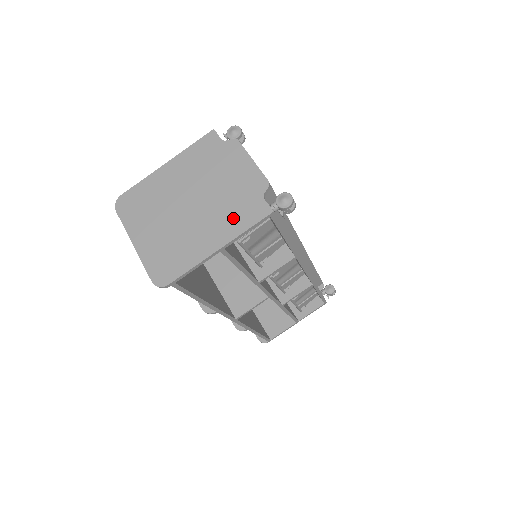
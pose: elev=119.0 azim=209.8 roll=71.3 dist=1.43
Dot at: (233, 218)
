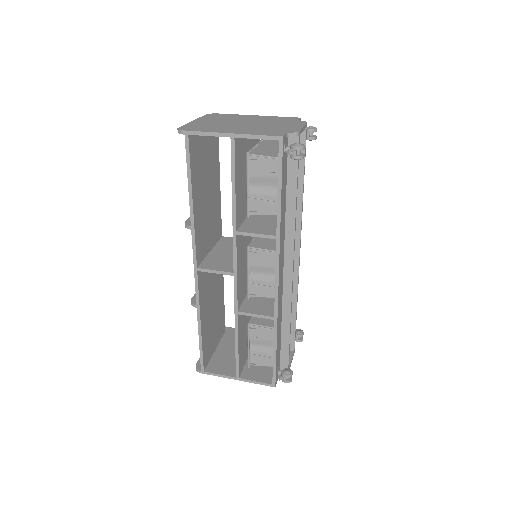
Dot at: (258, 131)
